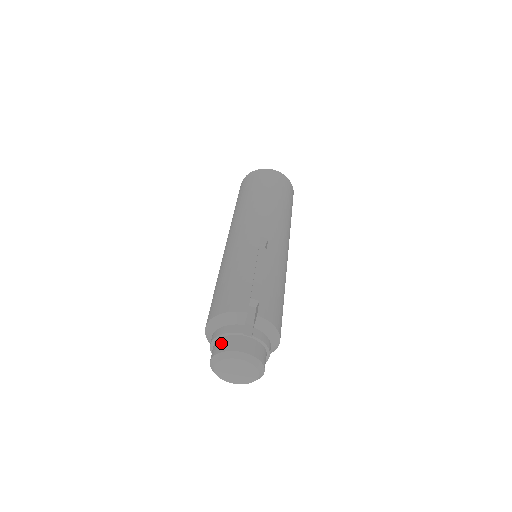
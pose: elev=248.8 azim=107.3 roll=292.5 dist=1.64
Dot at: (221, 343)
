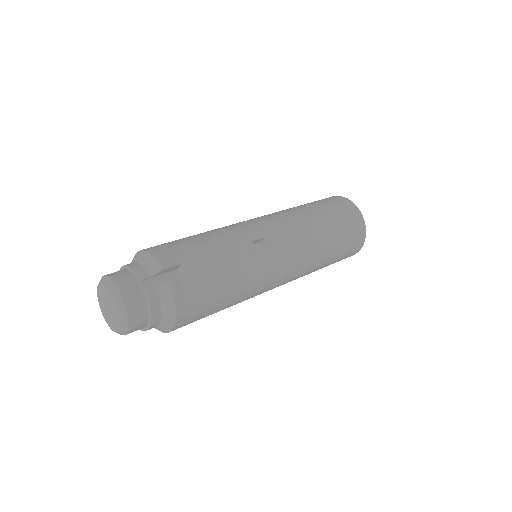
Dot at: (120, 272)
